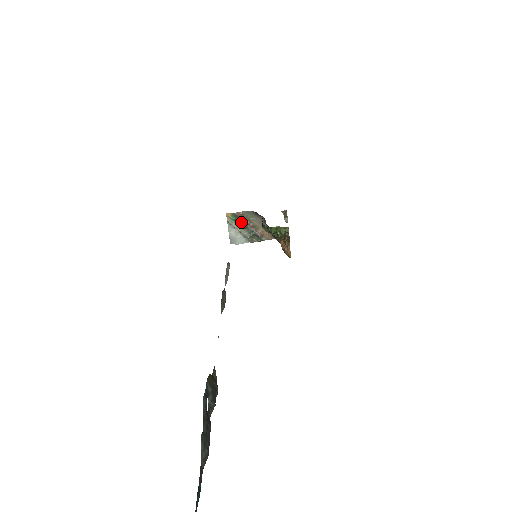
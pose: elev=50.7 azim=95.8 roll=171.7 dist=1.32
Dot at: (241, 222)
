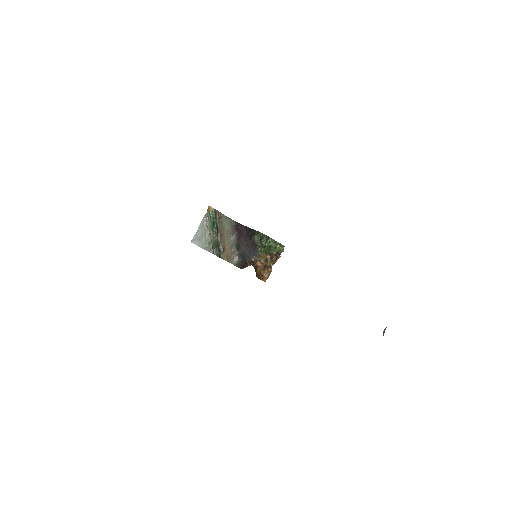
Dot at: (216, 224)
